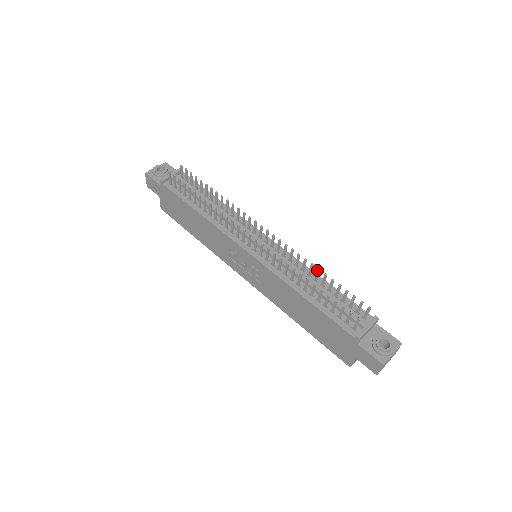
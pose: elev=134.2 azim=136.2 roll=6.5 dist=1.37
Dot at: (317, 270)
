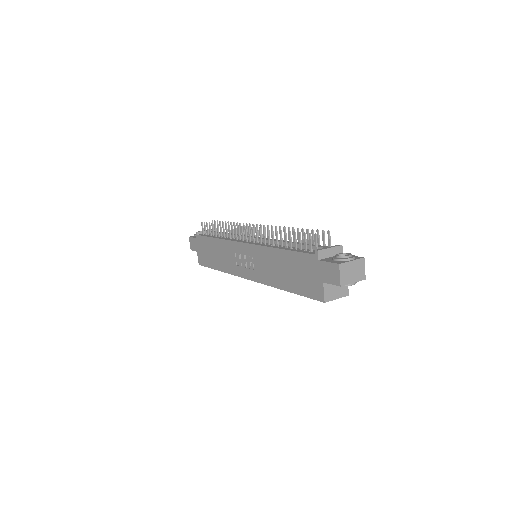
Dot at: (292, 230)
